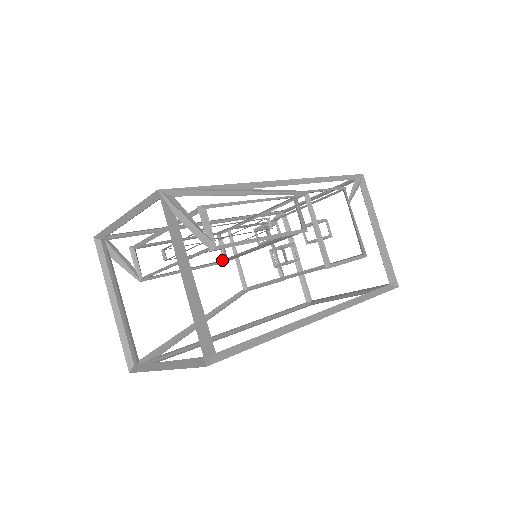
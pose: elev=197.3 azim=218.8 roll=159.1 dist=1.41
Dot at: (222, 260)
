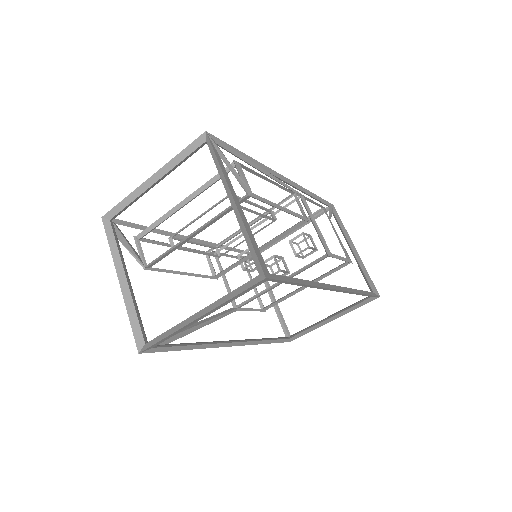
Dot at: (212, 276)
